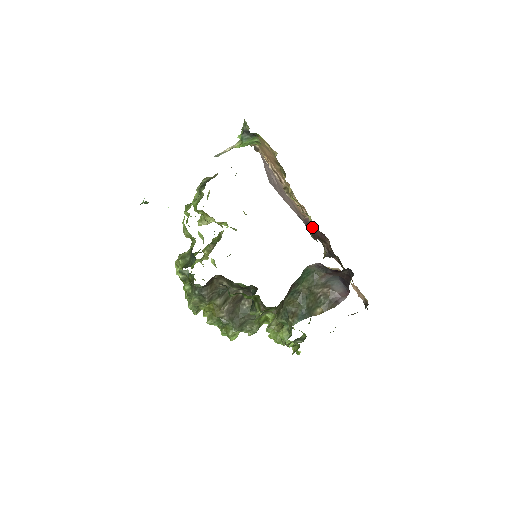
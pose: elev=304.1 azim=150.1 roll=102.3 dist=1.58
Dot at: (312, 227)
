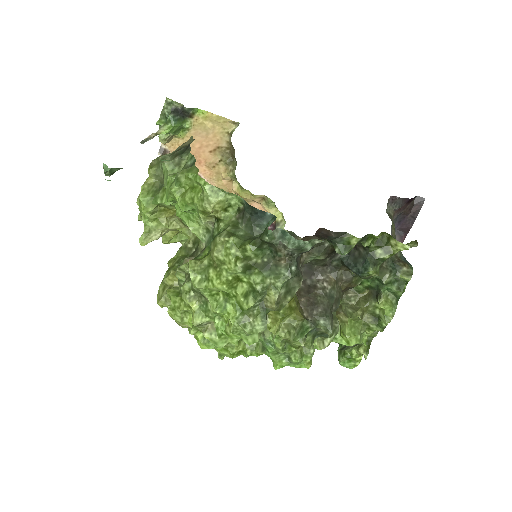
Dot at: (280, 220)
